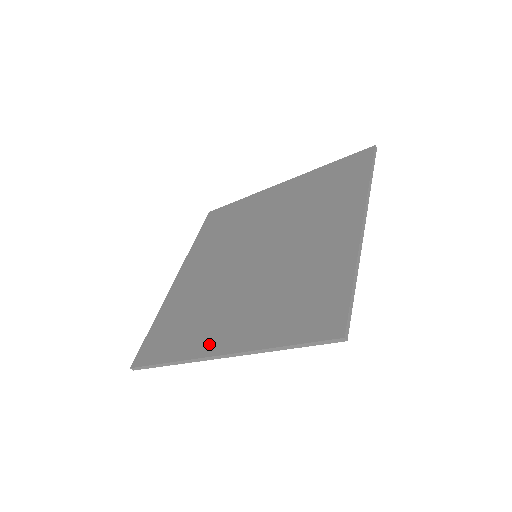
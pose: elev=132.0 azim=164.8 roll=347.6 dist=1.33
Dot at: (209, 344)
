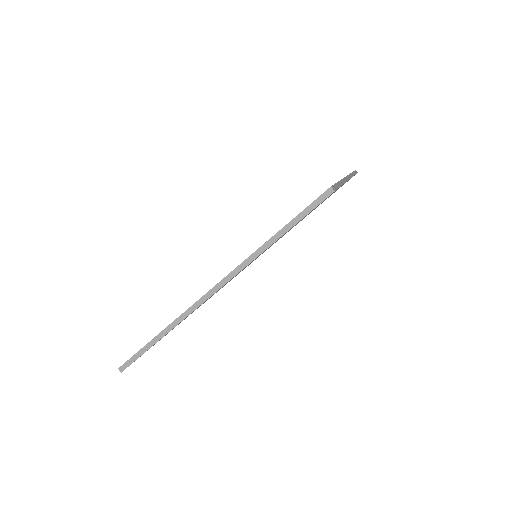
Dot at: occluded
